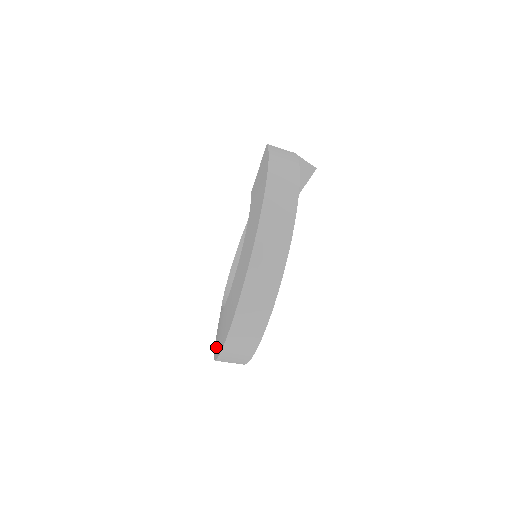
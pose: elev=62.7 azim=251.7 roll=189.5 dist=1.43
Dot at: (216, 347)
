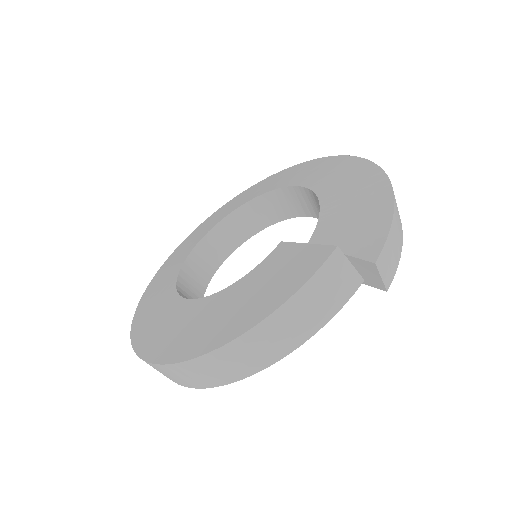
Dot at: (159, 276)
